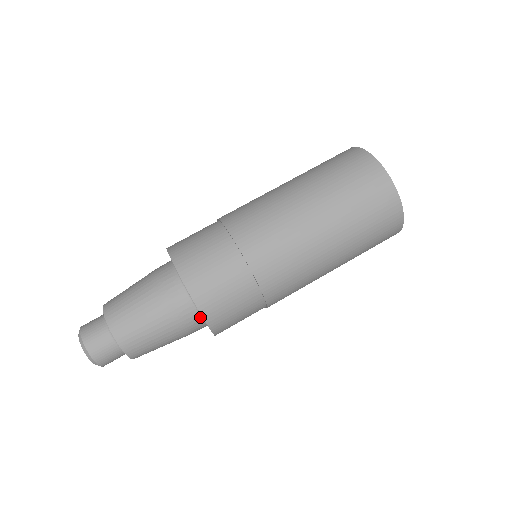
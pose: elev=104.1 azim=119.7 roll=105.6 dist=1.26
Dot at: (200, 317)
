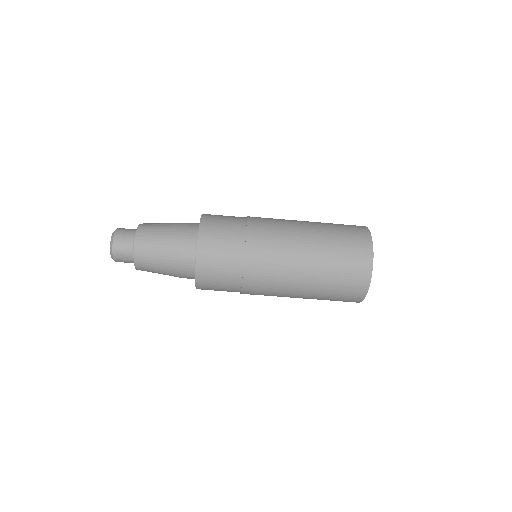
Dot at: occluded
